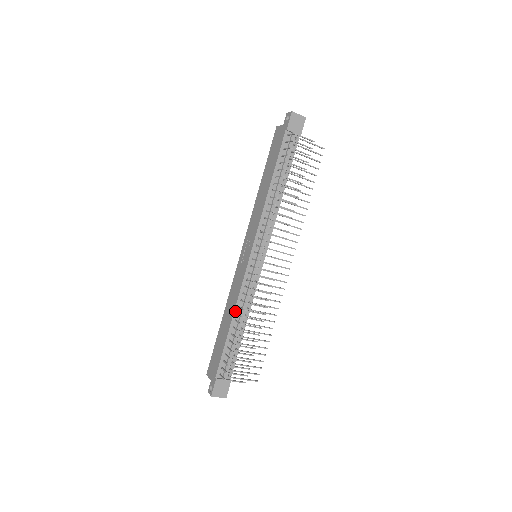
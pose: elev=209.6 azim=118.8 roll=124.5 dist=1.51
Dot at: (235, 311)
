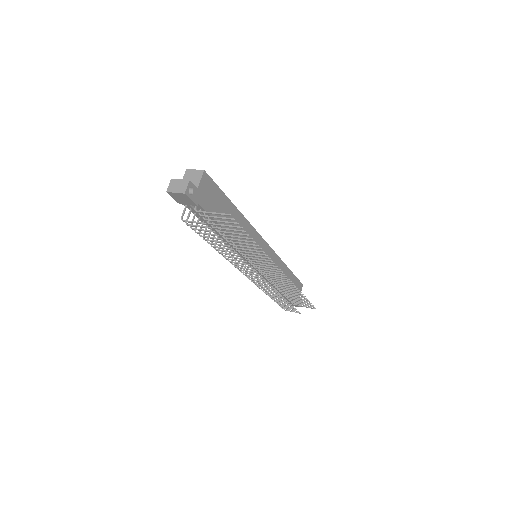
Dot at: occluded
